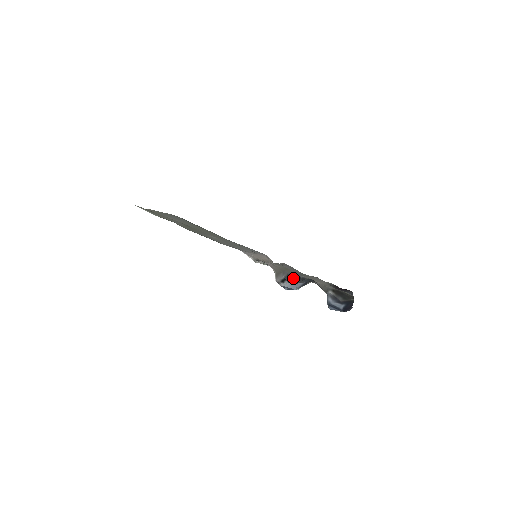
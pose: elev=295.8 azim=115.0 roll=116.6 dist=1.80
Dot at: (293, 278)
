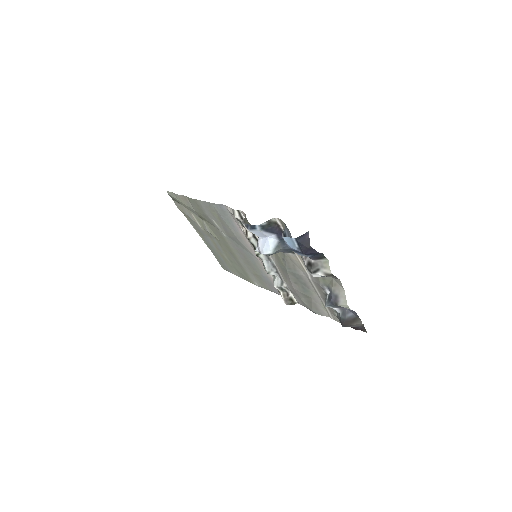
Dot at: occluded
